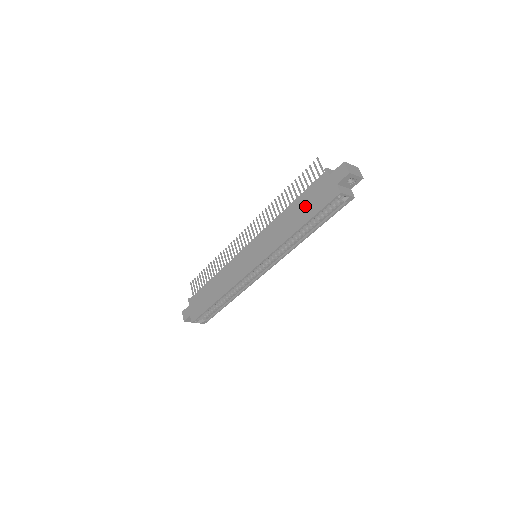
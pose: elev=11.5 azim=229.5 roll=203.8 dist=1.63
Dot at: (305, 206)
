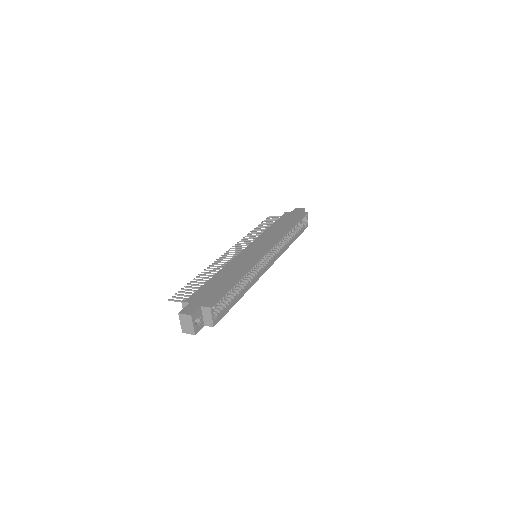
Dot at: (286, 221)
